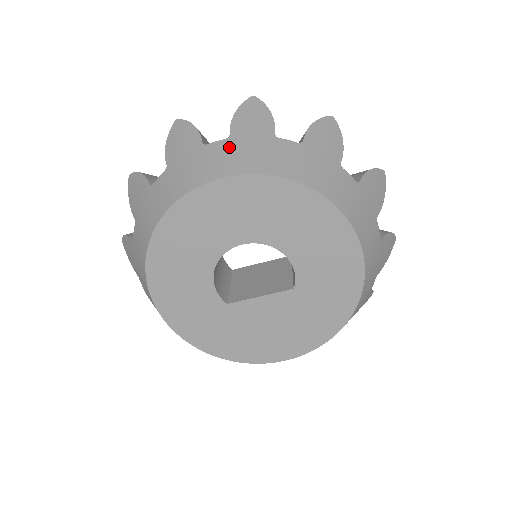
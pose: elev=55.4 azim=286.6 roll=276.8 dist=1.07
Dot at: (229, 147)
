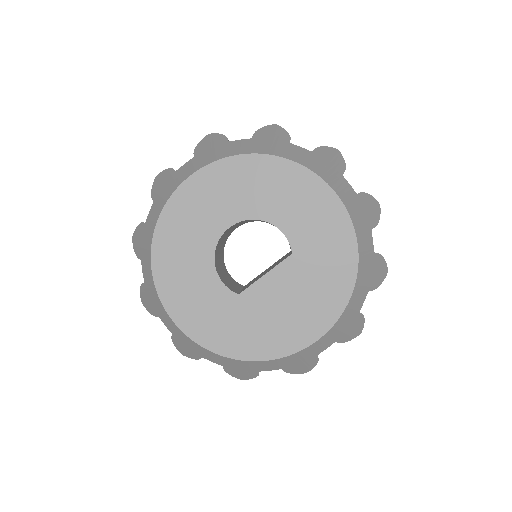
Dot at: (194, 160)
